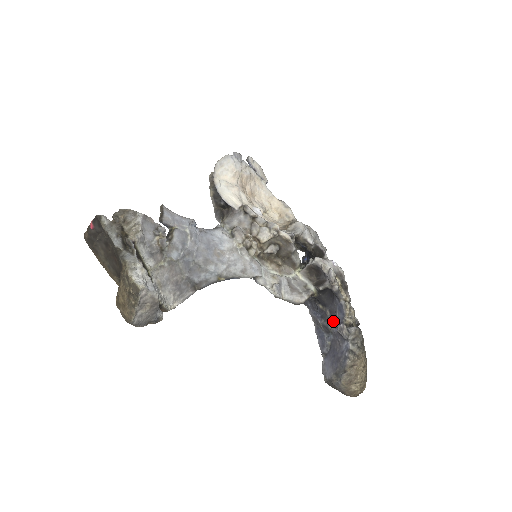
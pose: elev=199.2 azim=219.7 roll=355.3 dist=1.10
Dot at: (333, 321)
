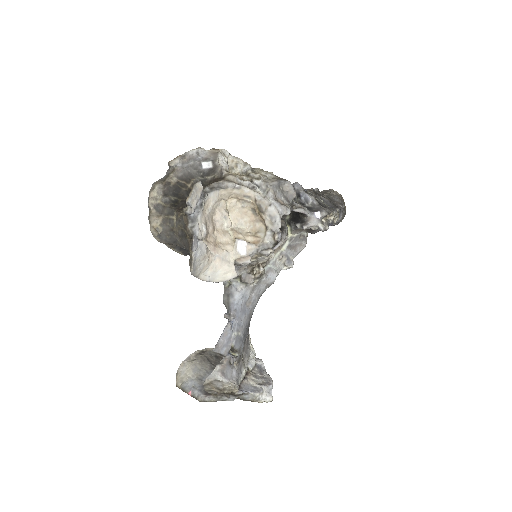
Dot at: occluded
